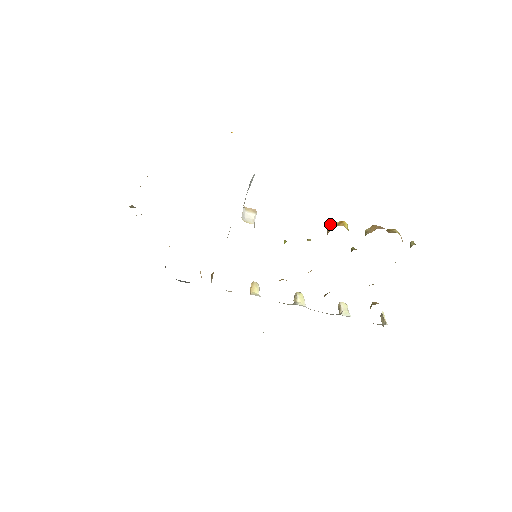
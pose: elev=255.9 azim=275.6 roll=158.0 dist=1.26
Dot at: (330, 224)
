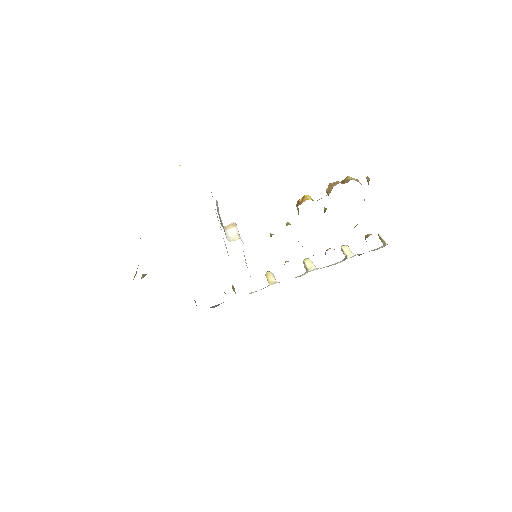
Dot at: occluded
